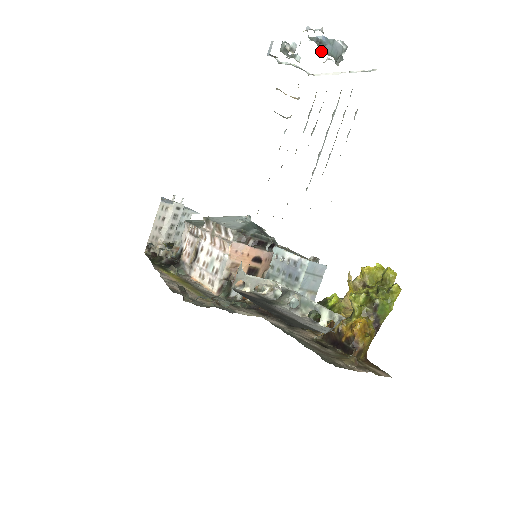
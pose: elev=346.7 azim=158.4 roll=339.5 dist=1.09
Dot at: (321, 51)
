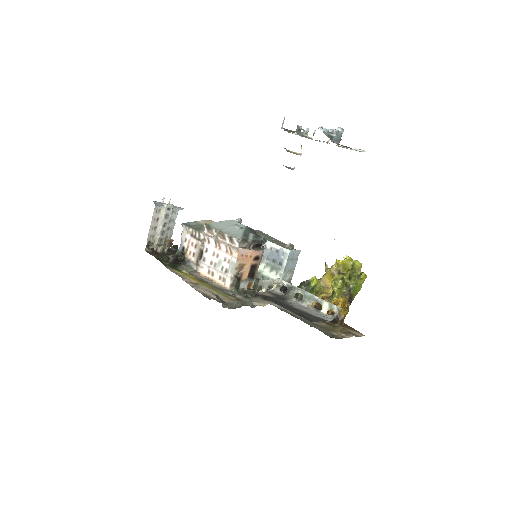
Dot at: (331, 141)
